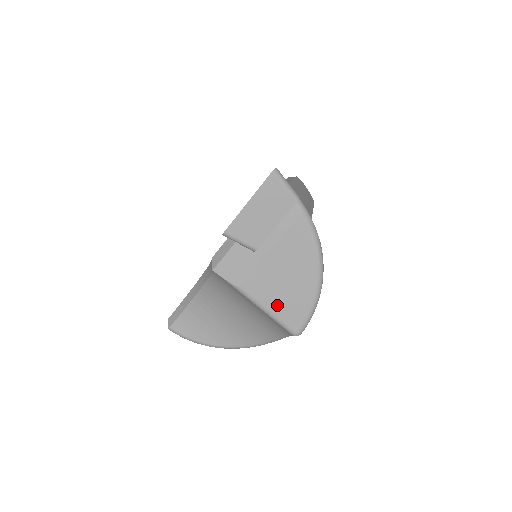
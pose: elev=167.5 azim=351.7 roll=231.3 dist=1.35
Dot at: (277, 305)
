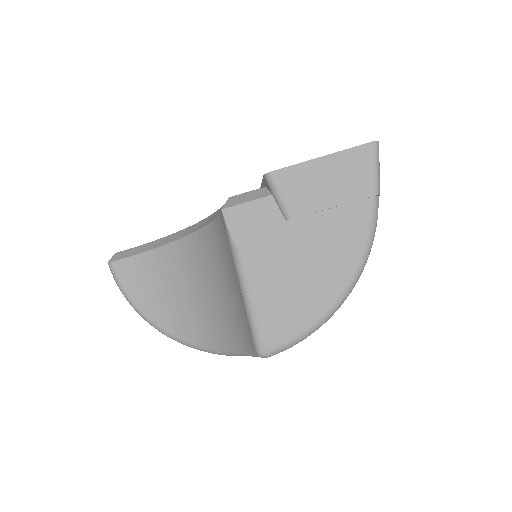
Dot at: (266, 302)
